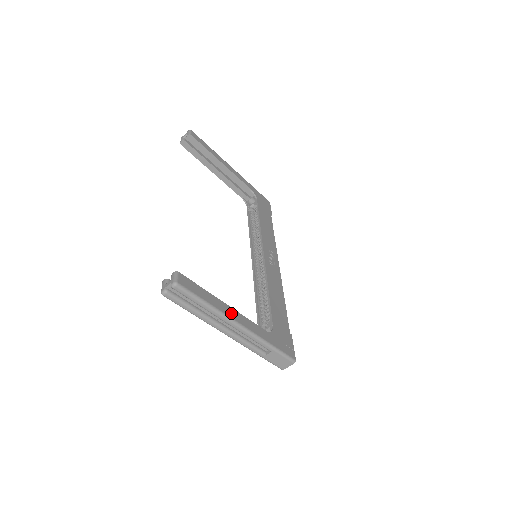
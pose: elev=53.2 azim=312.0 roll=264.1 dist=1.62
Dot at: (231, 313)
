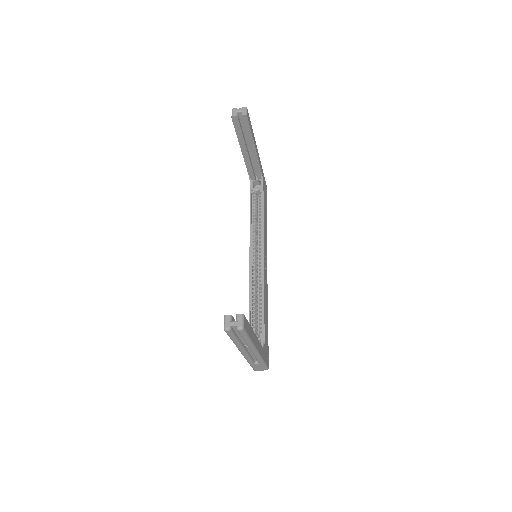
Dot at: (256, 342)
